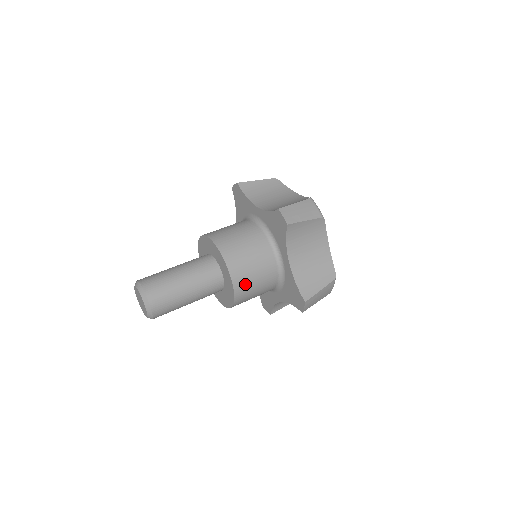
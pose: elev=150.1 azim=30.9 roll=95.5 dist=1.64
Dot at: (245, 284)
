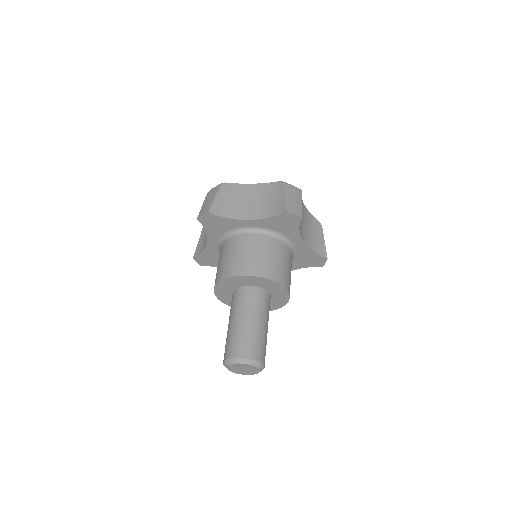
Dot at: (290, 284)
